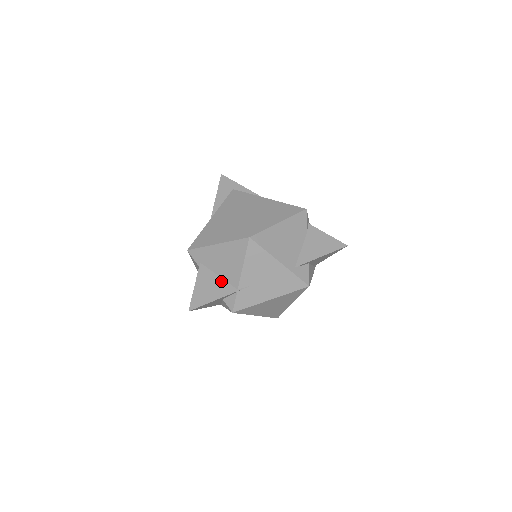
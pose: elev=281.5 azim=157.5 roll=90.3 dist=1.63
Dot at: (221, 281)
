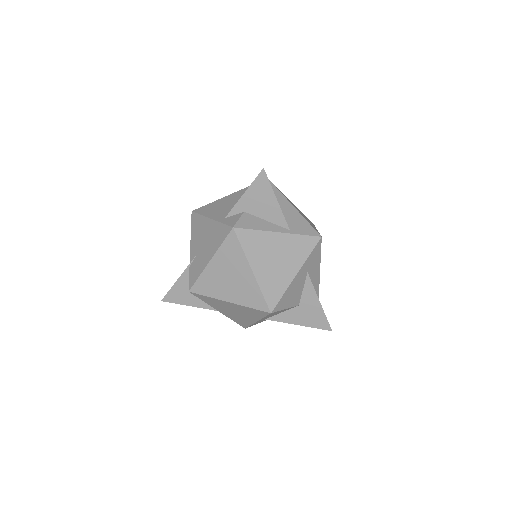
Dot at: occluded
